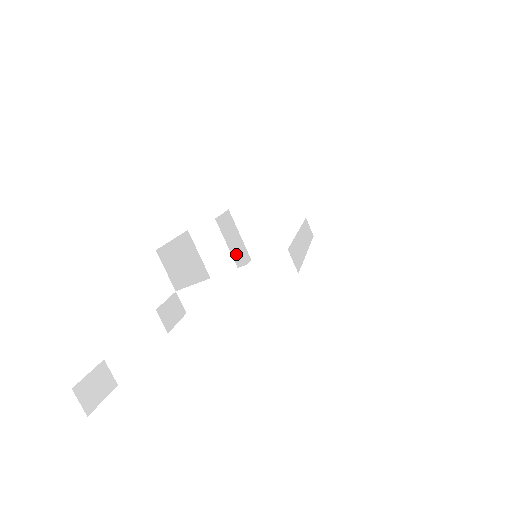
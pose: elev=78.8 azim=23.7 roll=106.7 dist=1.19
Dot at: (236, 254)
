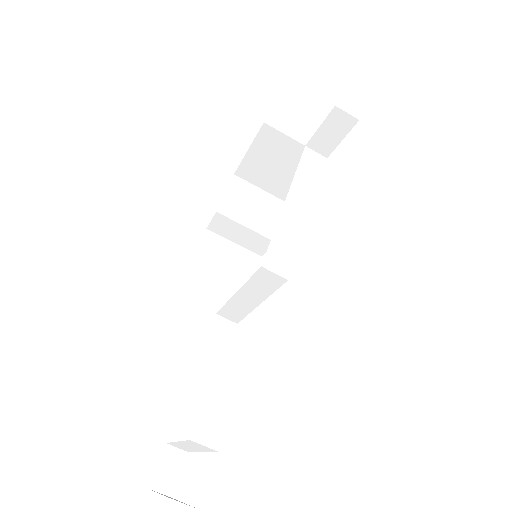
Dot at: (262, 223)
